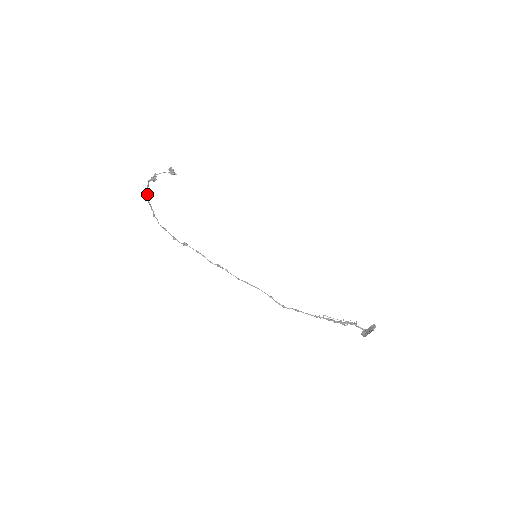
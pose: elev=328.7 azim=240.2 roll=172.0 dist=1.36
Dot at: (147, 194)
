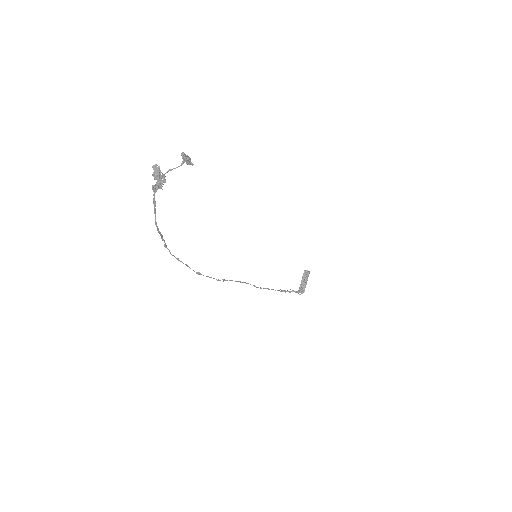
Dot at: occluded
